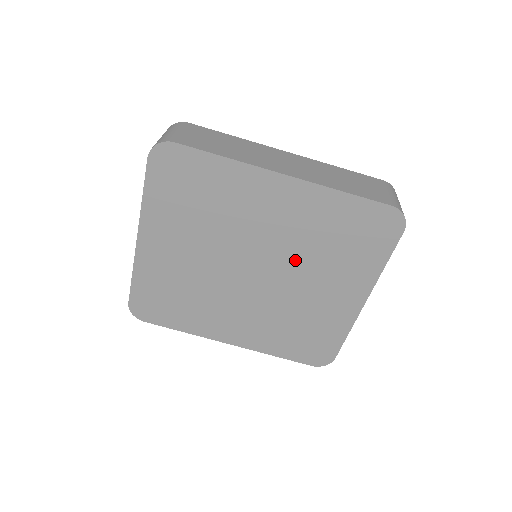
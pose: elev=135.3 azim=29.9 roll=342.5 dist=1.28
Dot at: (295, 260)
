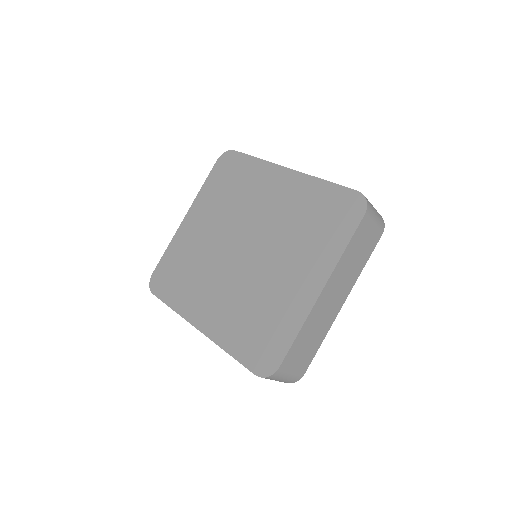
Dot at: (276, 239)
